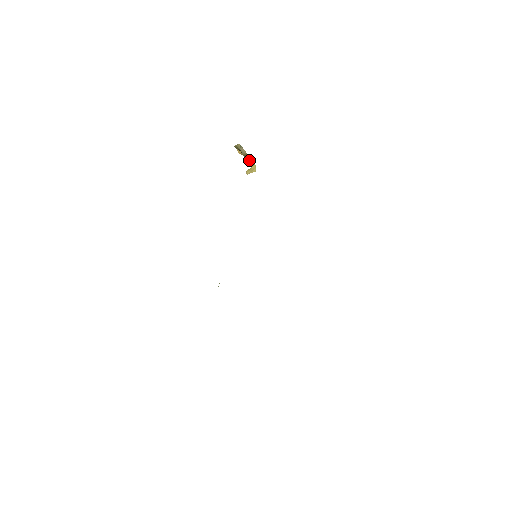
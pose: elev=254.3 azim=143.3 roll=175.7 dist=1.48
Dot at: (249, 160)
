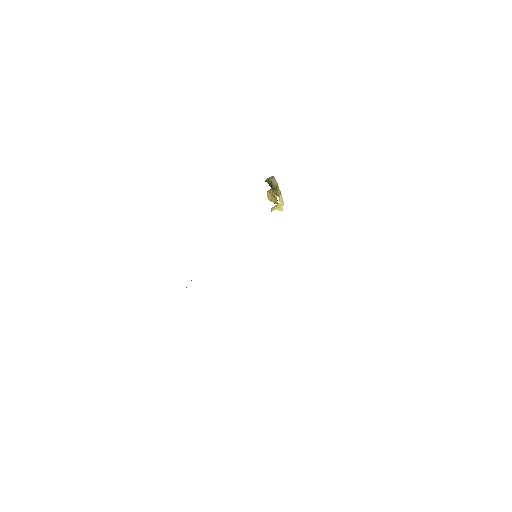
Dot at: (278, 194)
